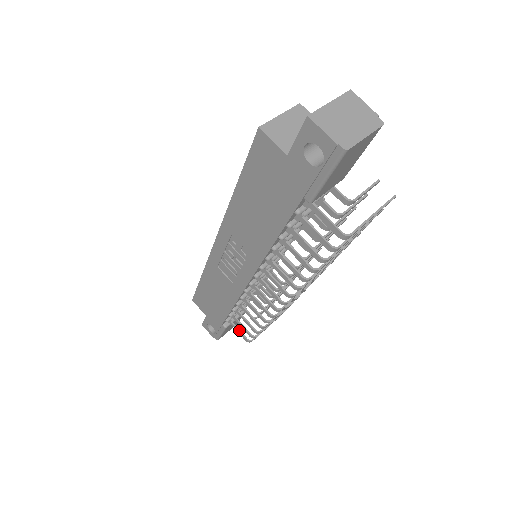
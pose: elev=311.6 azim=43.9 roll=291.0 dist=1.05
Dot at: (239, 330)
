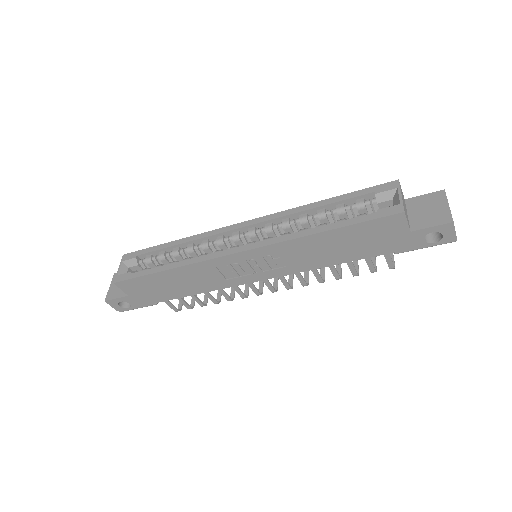
Dot at: (172, 304)
